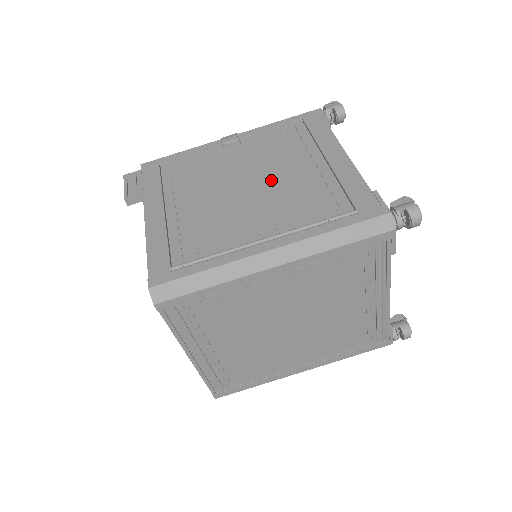
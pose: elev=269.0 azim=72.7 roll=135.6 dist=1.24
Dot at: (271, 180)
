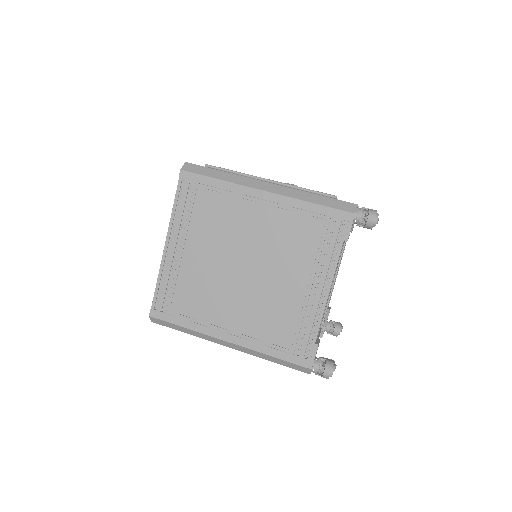
Dot at: occluded
